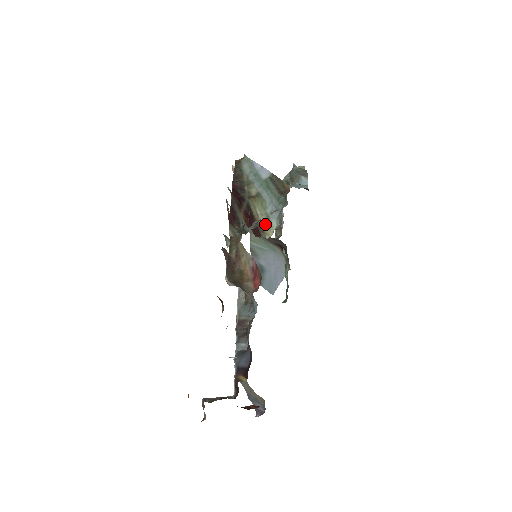
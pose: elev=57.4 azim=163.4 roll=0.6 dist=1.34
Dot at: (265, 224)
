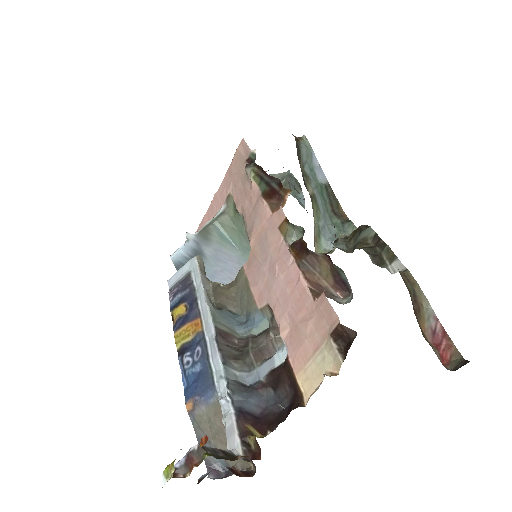
Dot at: (315, 238)
